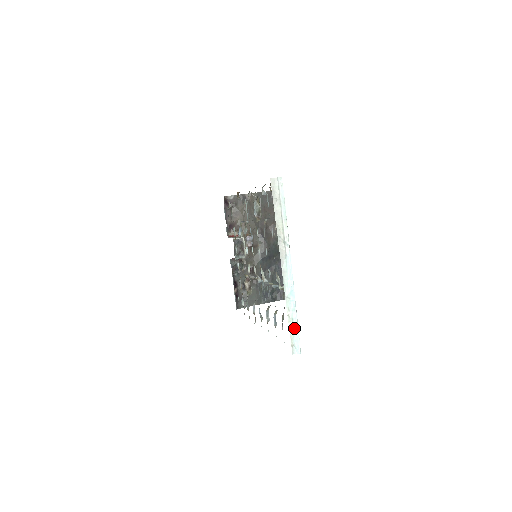
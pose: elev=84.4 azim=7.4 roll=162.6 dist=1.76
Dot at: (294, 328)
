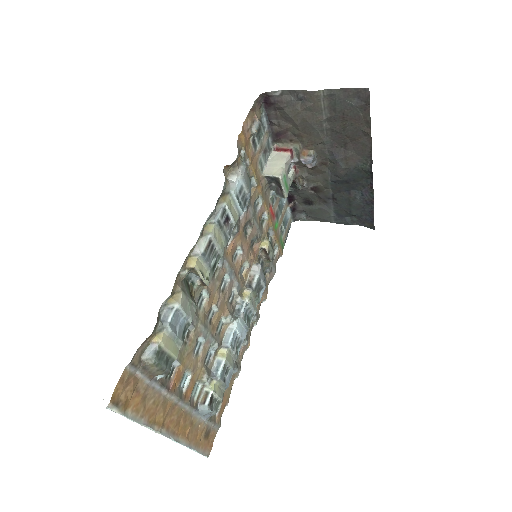
Dot at: occluded
